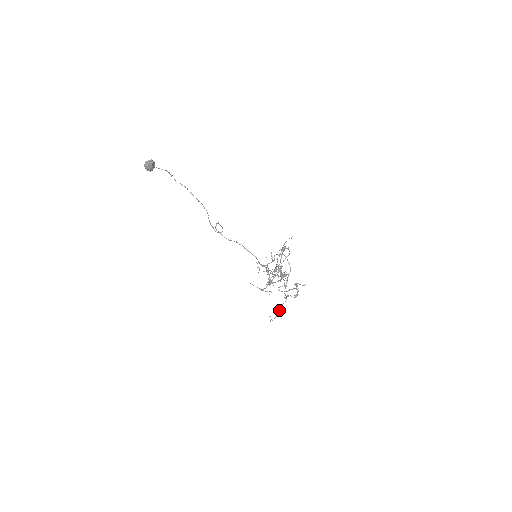
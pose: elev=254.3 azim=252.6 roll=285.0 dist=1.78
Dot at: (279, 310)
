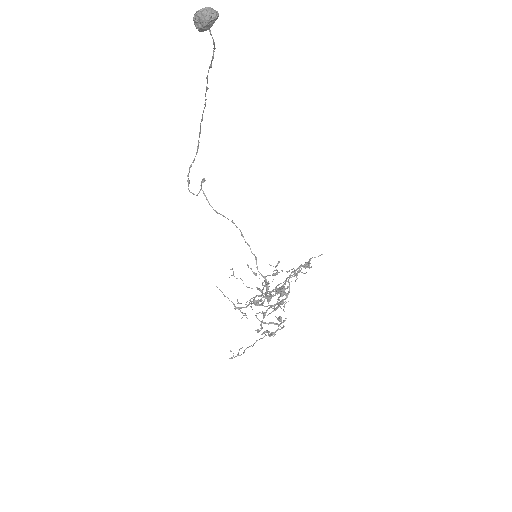
Dot at: (247, 347)
